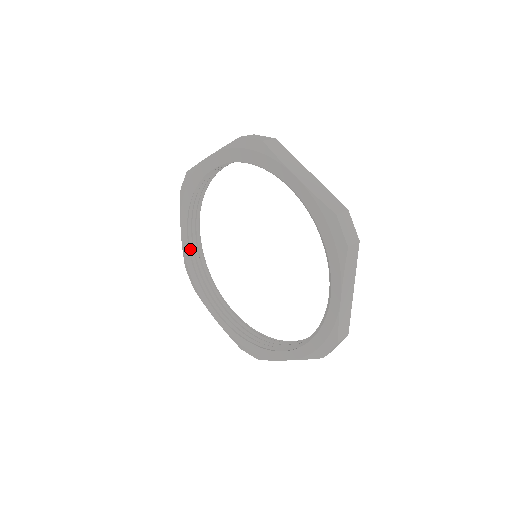
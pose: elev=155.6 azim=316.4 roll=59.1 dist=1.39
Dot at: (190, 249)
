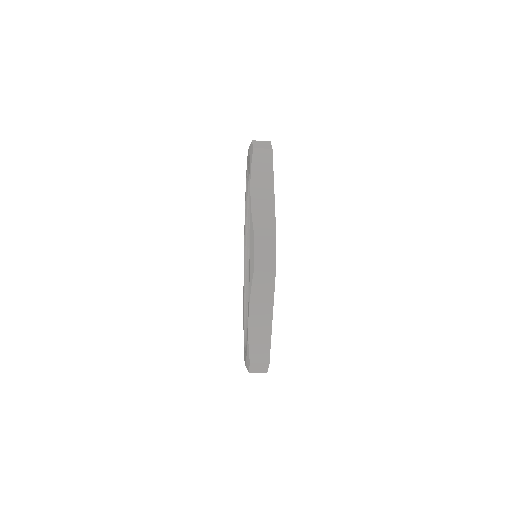
Dot at: (246, 313)
